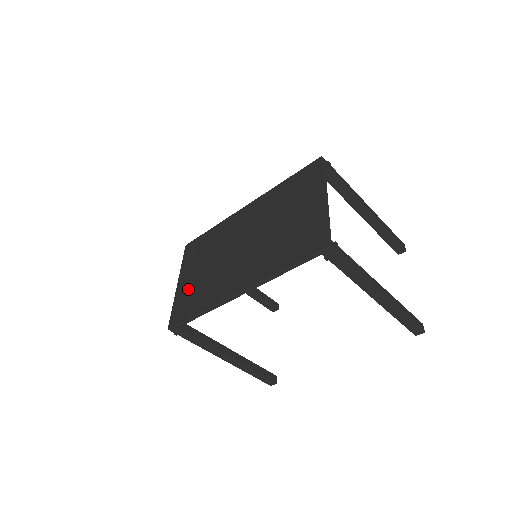
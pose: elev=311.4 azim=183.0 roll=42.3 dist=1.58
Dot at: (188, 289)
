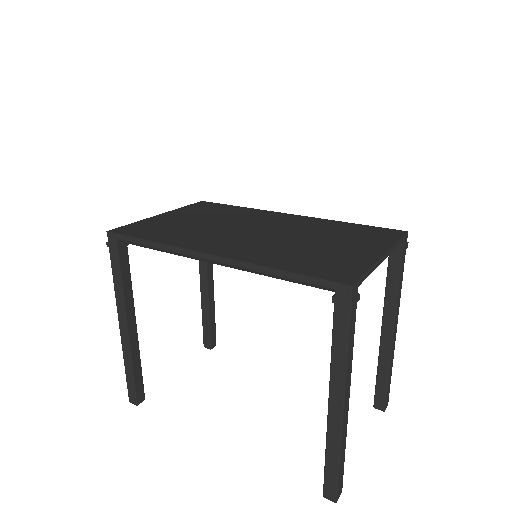
Dot at: (165, 222)
